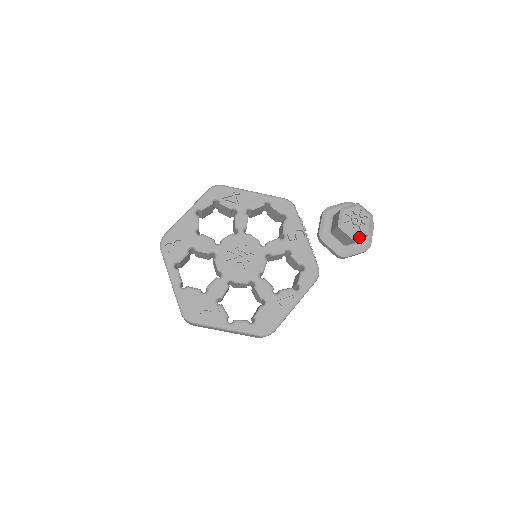
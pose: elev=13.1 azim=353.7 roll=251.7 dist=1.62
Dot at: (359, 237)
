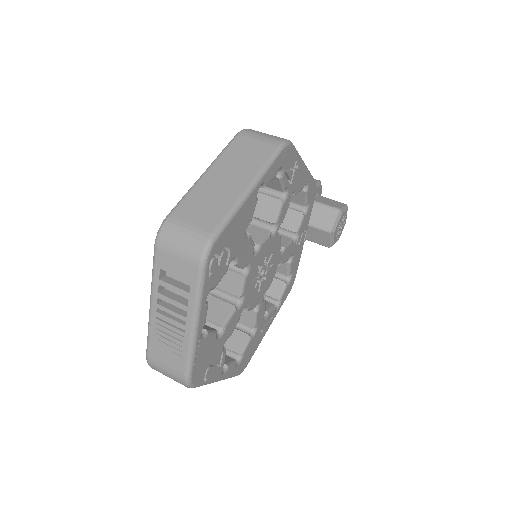
Dot at: occluded
